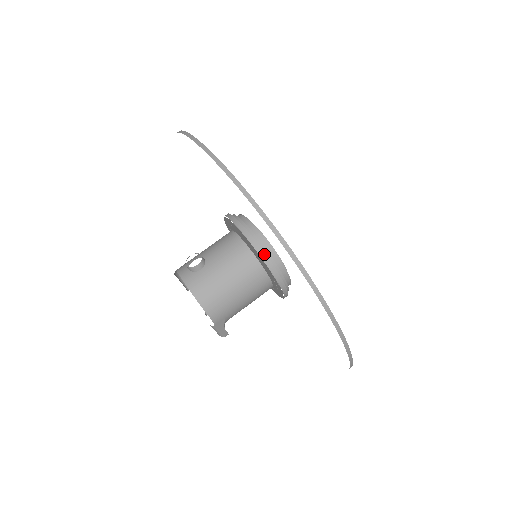
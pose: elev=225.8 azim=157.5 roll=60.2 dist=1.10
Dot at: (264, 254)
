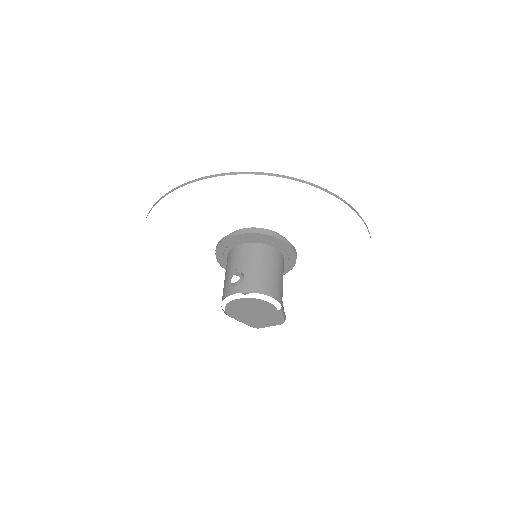
Dot at: (273, 234)
